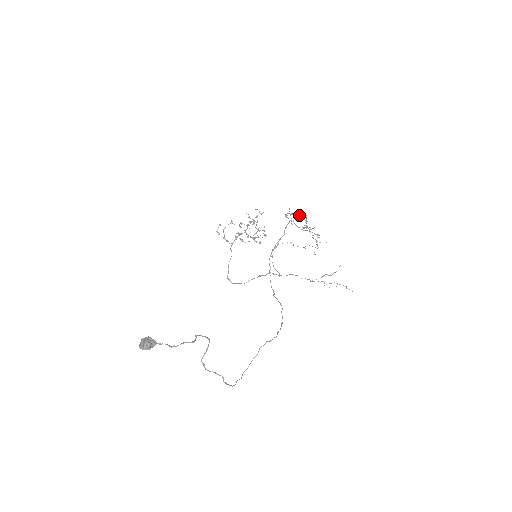
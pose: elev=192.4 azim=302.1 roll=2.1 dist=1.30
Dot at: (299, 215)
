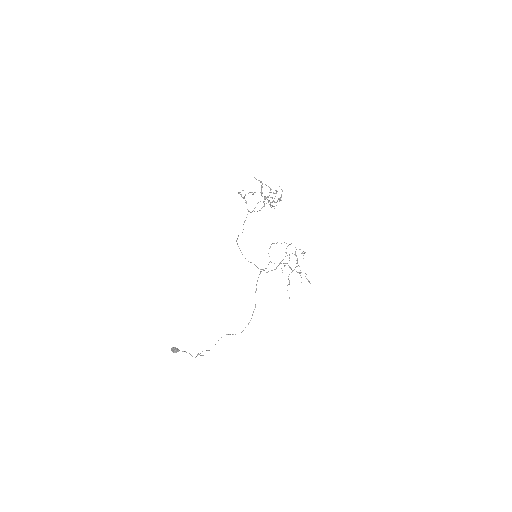
Dot at: occluded
